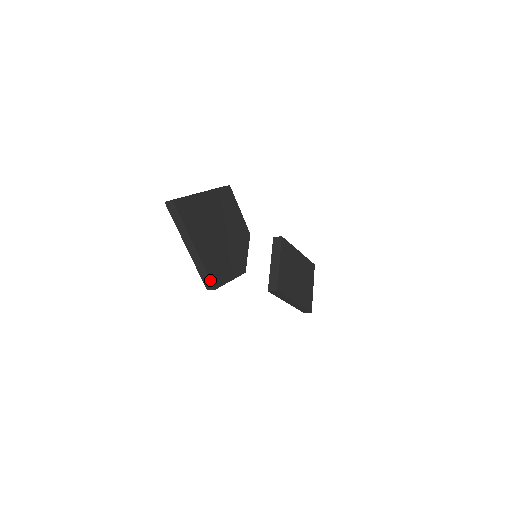
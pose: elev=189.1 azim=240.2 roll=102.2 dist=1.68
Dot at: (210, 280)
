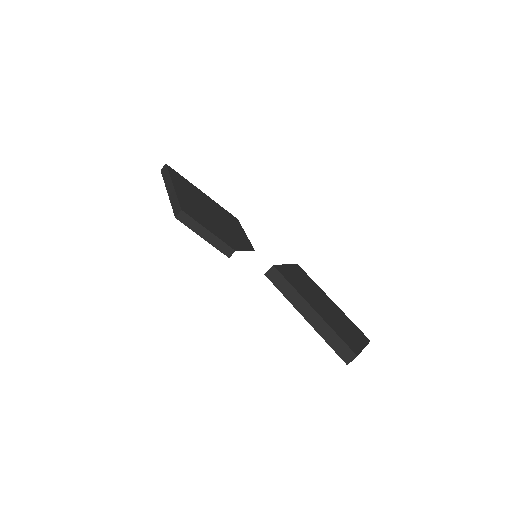
Dot at: (179, 204)
